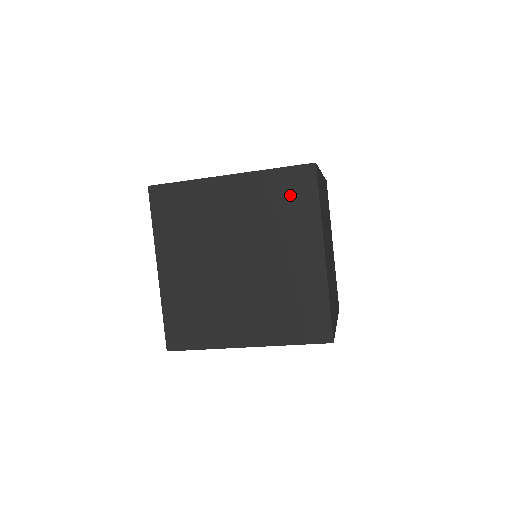
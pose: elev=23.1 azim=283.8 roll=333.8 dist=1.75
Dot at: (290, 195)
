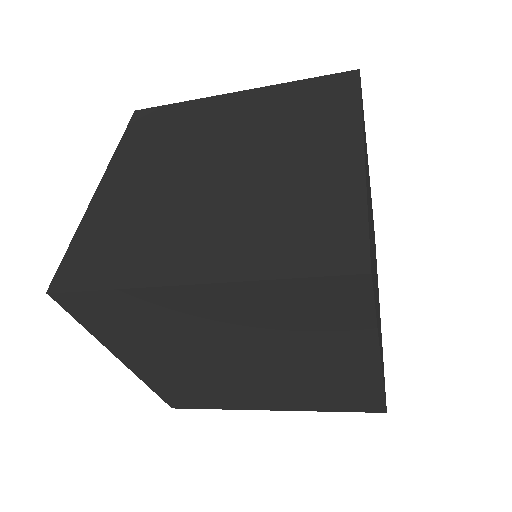
Dot at: (318, 98)
